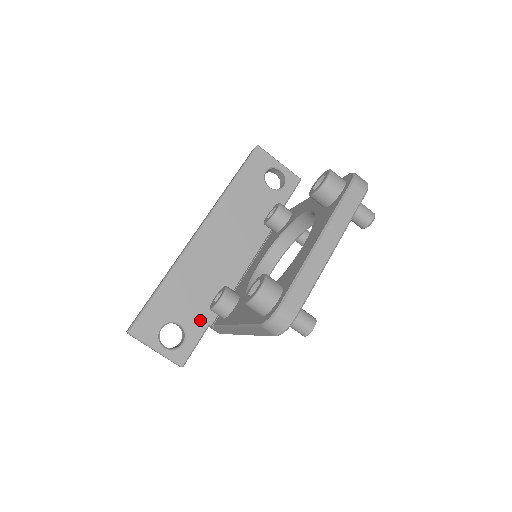
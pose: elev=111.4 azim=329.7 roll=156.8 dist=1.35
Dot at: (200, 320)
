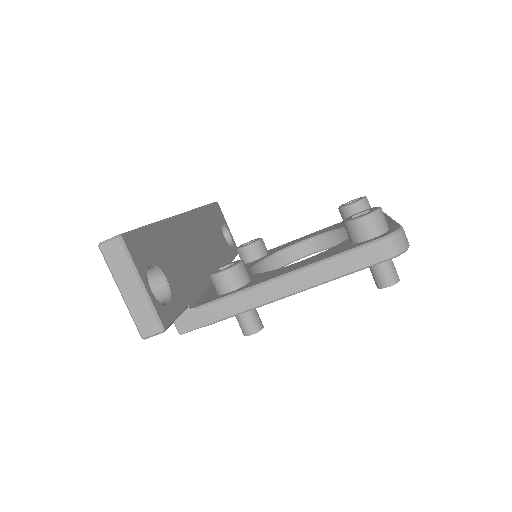
Dot at: (182, 293)
